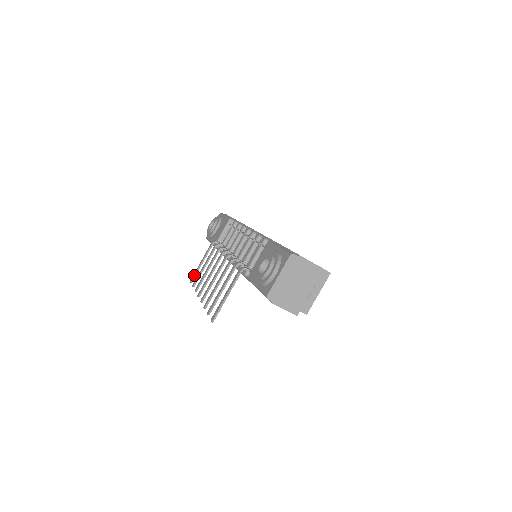
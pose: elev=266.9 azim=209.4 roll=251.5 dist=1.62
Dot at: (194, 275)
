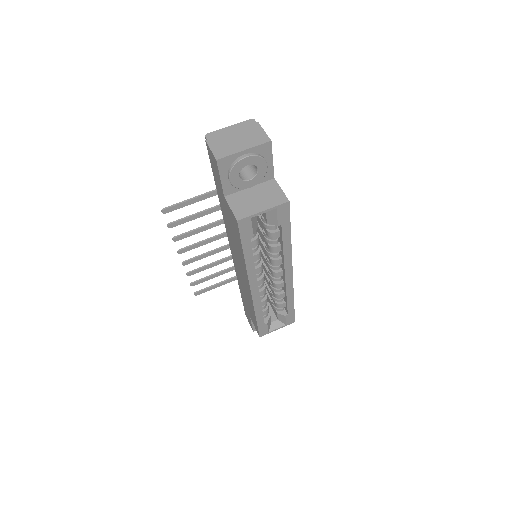
Dot at: (202, 289)
